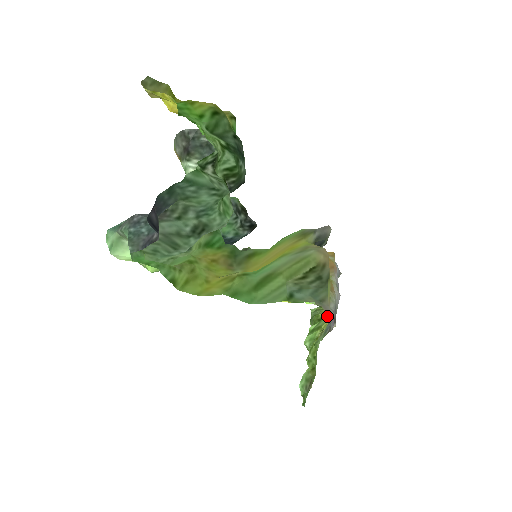
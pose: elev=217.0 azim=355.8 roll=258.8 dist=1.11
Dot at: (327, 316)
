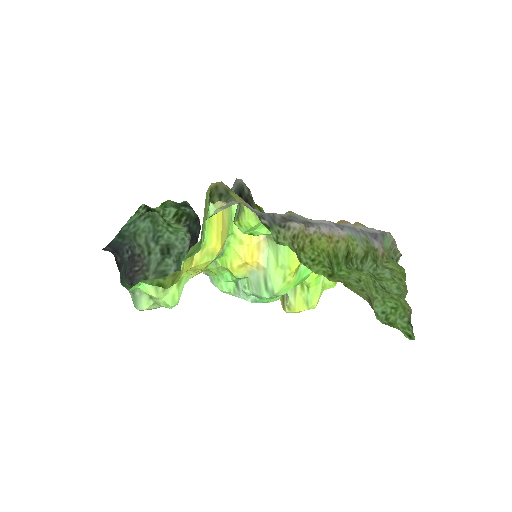
Dot at: (349, 248)
